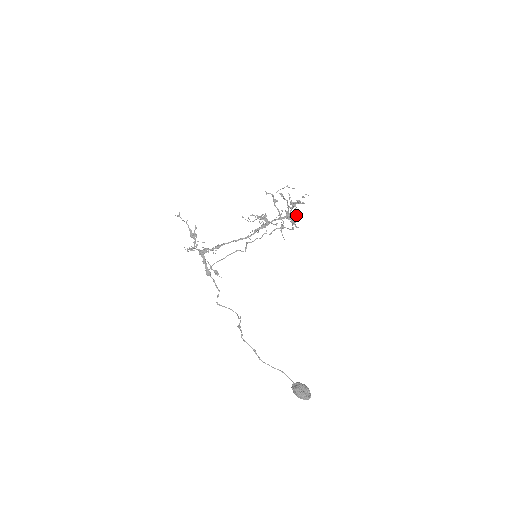
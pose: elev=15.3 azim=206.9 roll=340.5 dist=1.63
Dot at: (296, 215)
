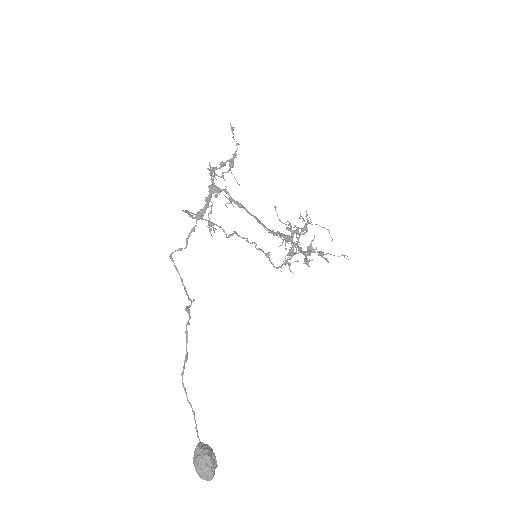
Dot at: (308, 261)
